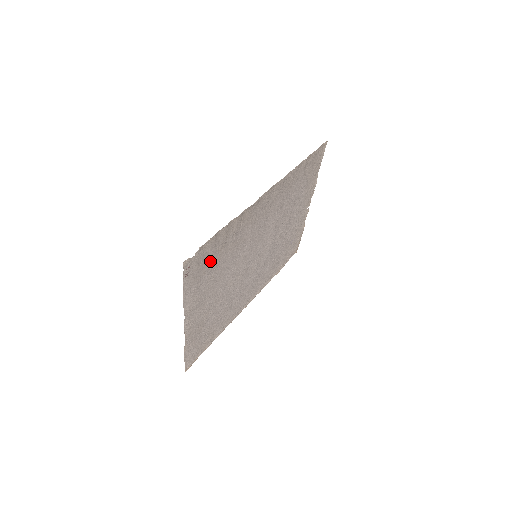
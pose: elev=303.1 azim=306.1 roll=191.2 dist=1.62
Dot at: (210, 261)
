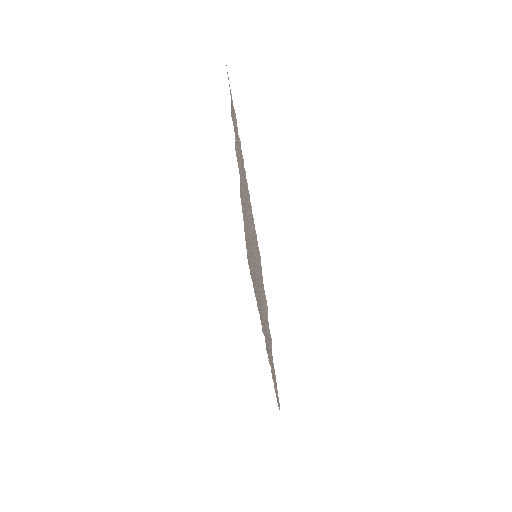
Dot at: occluded
